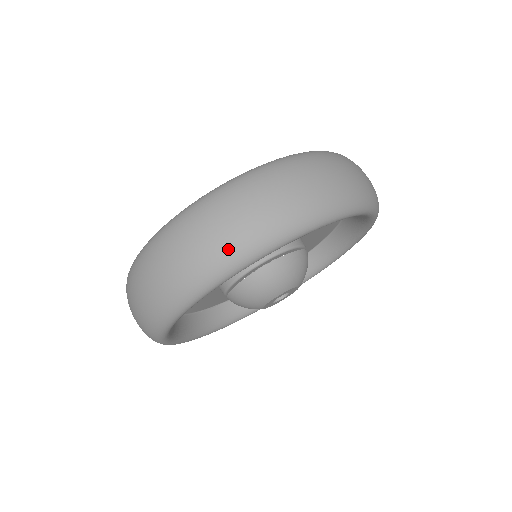
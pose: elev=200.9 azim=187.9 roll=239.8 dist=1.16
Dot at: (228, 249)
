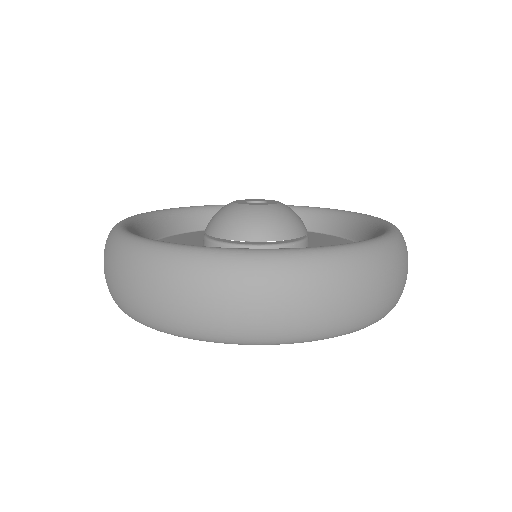
Dot at: (120, 303)
